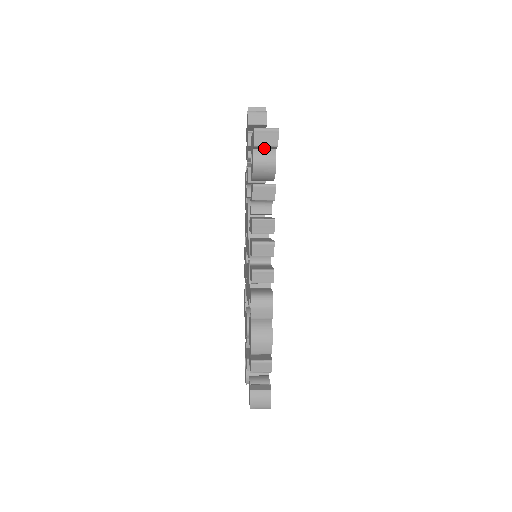
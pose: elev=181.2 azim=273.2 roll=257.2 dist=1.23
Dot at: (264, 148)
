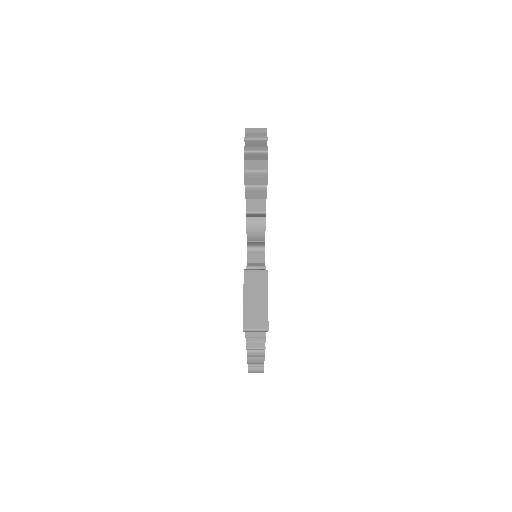
Dot at: occluded
